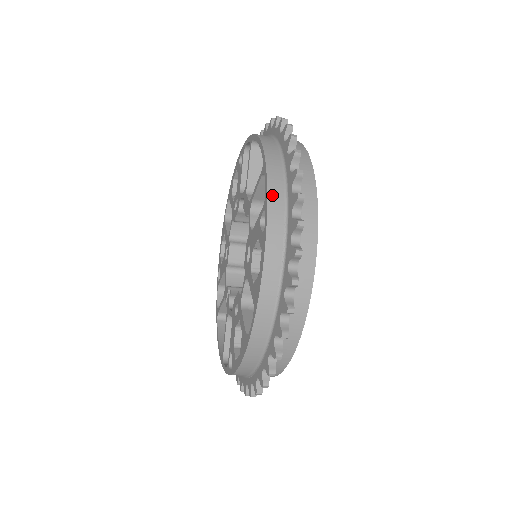
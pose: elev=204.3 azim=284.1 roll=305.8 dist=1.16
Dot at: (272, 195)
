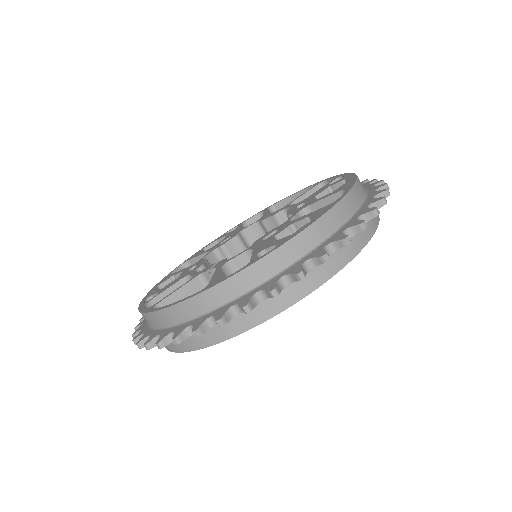
Dot at: occluded
